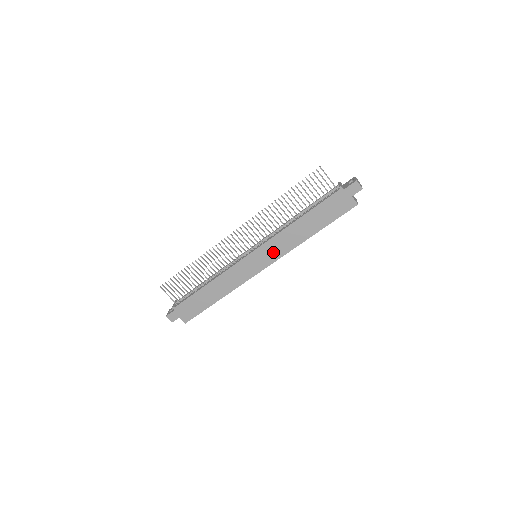
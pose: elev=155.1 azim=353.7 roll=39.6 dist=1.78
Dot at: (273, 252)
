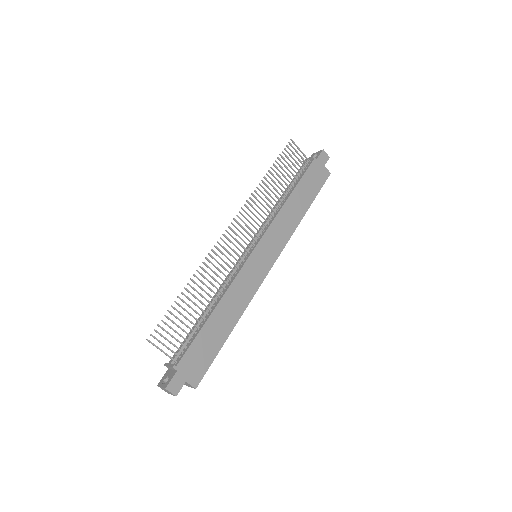
Dot at: (276, 242)
